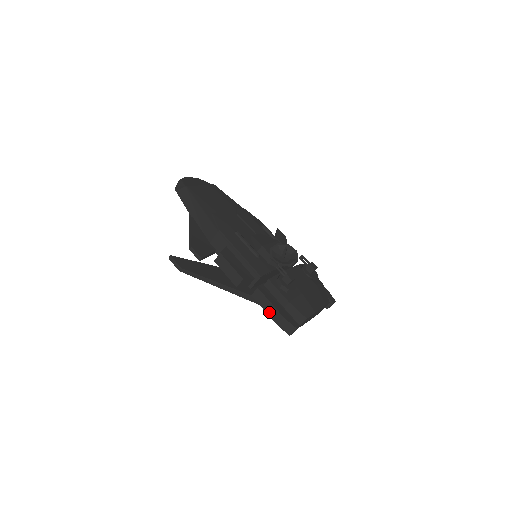
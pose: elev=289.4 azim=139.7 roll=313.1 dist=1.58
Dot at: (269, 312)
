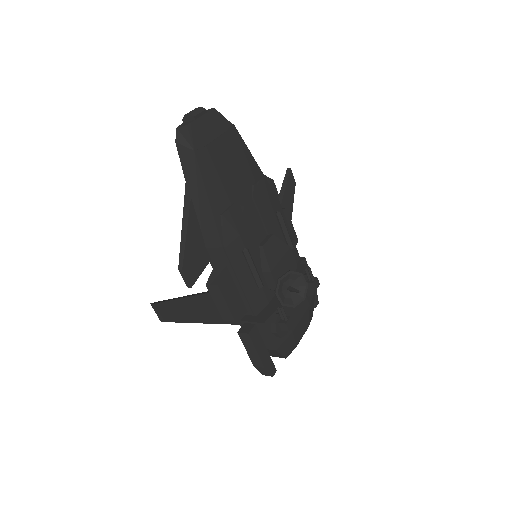
Dot at: (250, 354)
